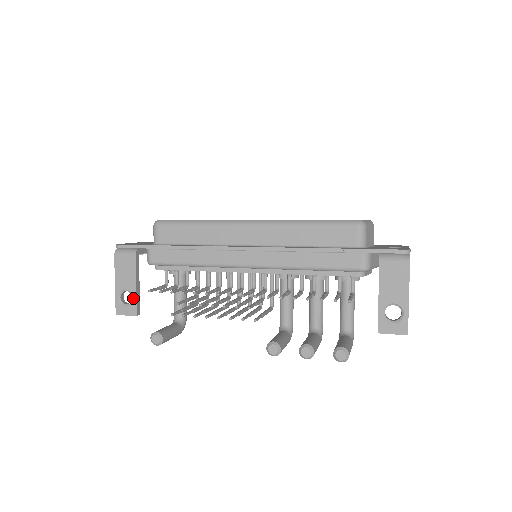
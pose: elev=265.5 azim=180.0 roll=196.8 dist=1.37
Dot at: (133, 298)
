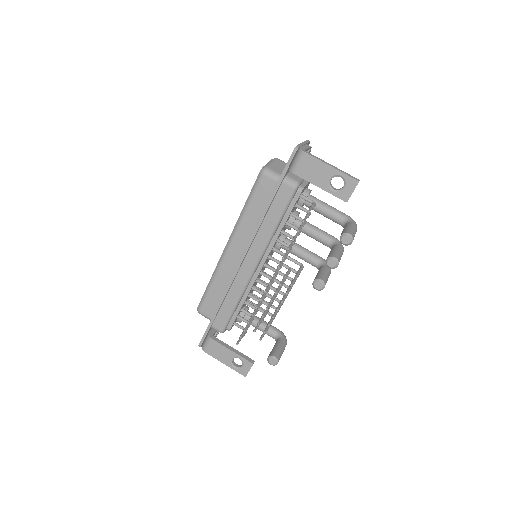
Dot at: (239, 358)
